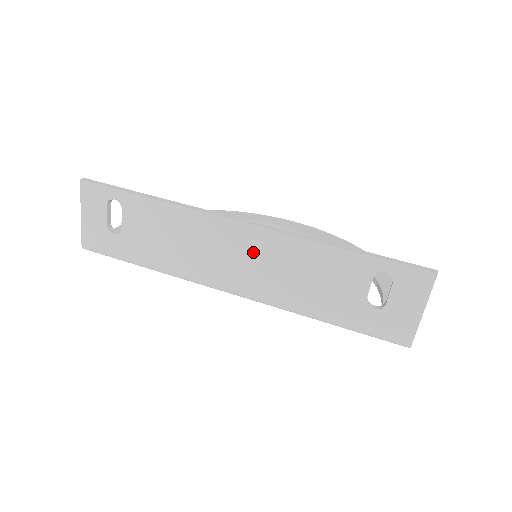
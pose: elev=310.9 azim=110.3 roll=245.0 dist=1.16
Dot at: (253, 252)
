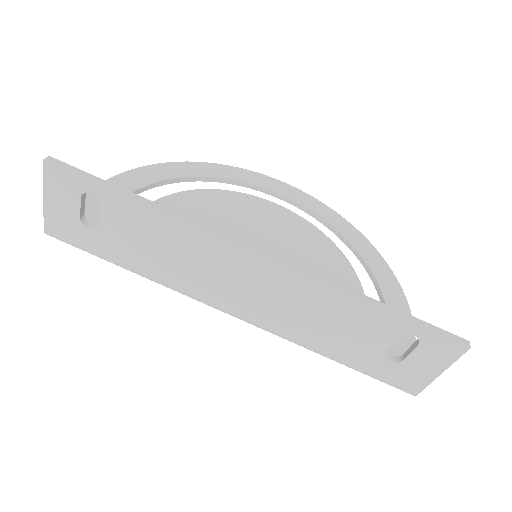
Dot at: (265, 285)
